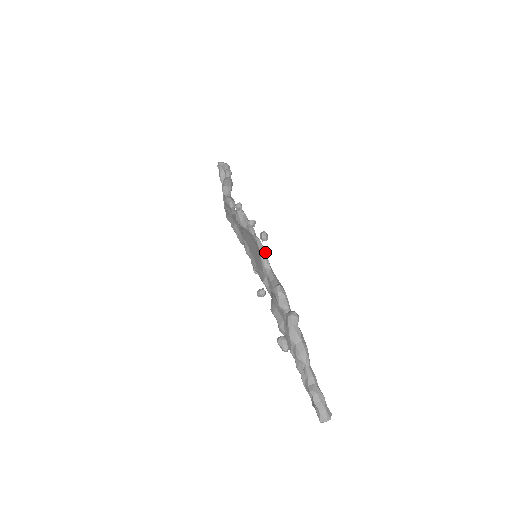
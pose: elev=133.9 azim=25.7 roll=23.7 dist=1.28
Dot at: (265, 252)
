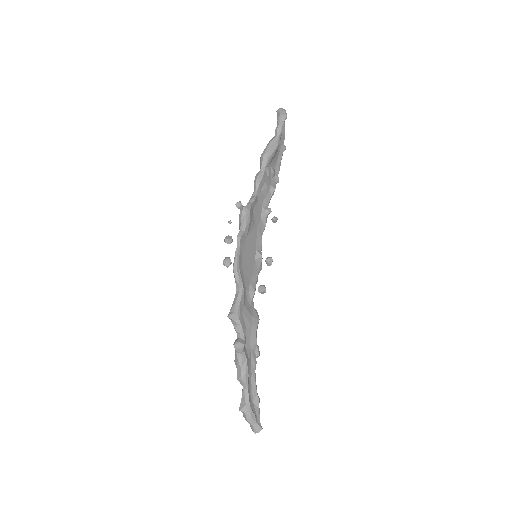
Dot at: (236, 272)
